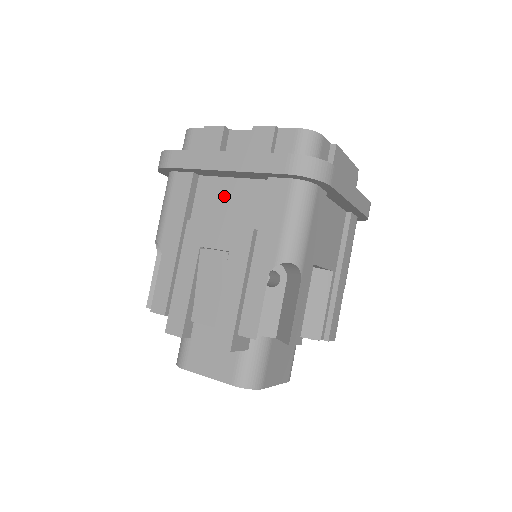
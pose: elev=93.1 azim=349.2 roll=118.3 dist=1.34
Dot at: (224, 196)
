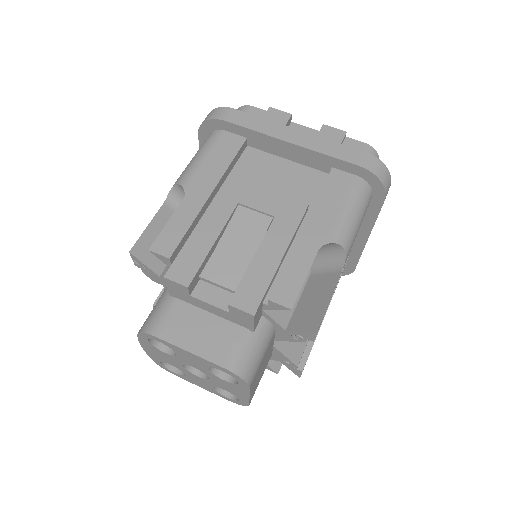
Dot at: (273, 171)
